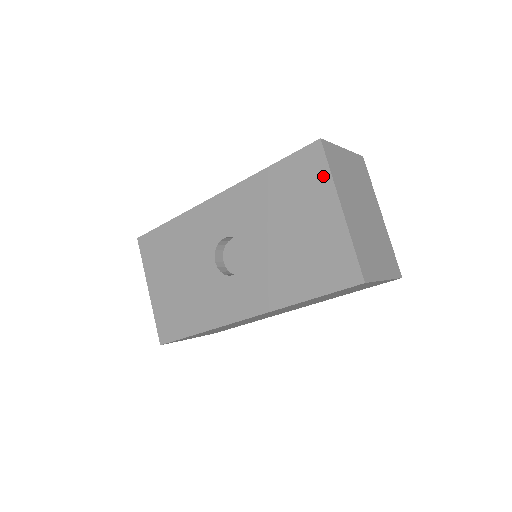
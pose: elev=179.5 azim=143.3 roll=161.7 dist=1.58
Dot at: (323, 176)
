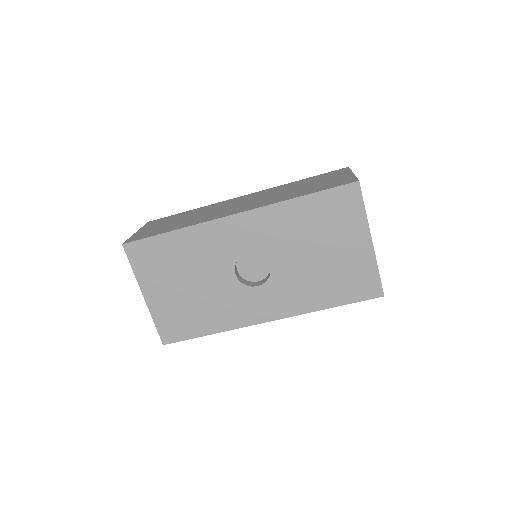
Dot at: (358, 213)
